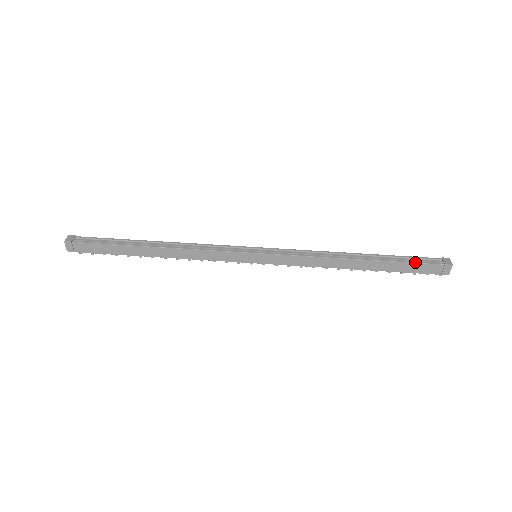
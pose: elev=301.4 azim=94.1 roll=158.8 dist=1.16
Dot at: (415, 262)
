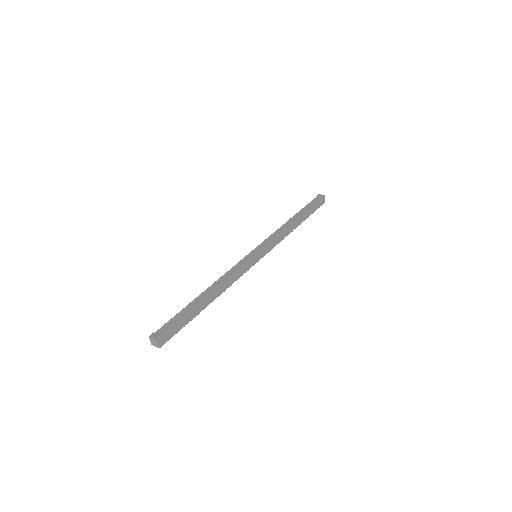
Dot at: (313, 204)
